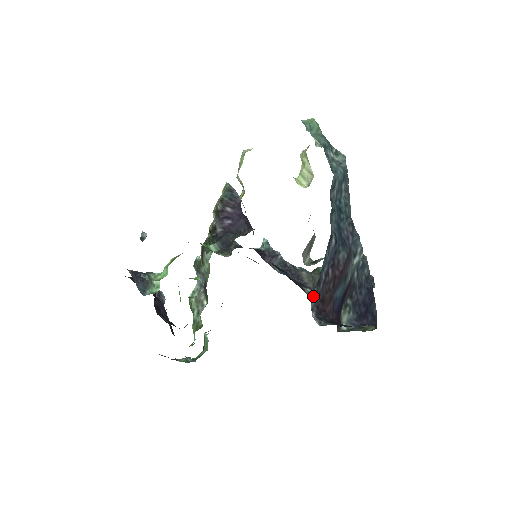
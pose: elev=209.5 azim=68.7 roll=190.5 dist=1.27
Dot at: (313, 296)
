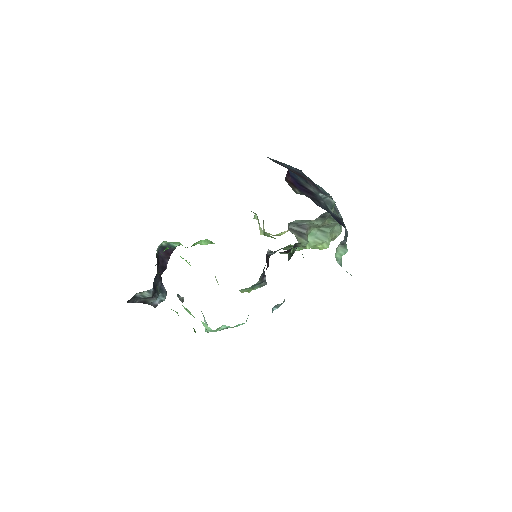
Dot at: (271, 159)
